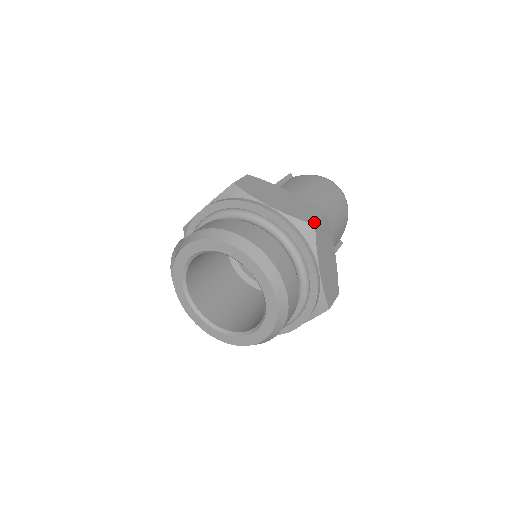
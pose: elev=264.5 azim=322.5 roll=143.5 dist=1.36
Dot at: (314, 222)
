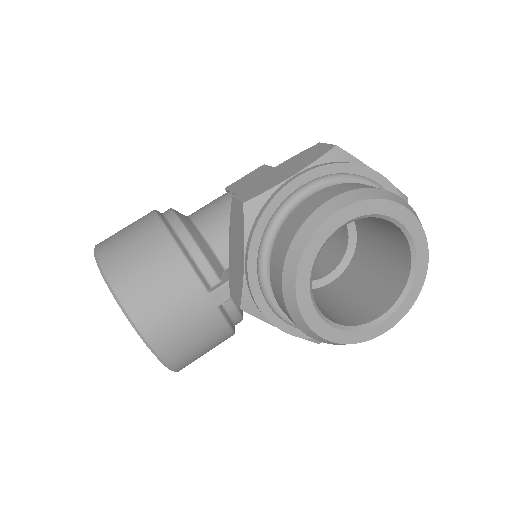
Dot at: (404, 195)
